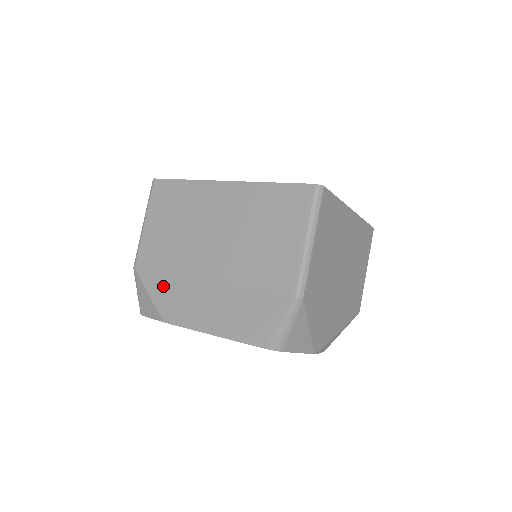
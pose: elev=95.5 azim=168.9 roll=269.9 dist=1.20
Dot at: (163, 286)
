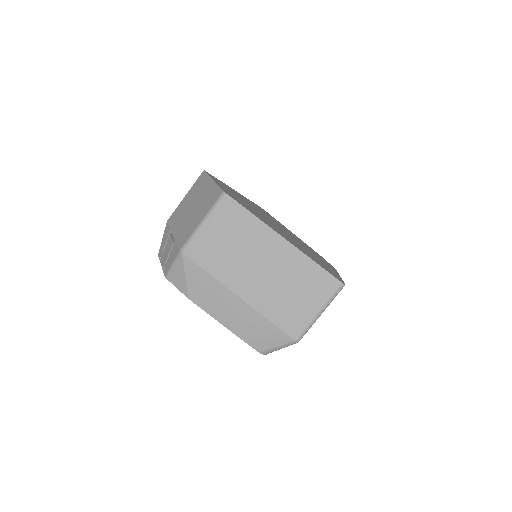
Dot at: (202, 279)
